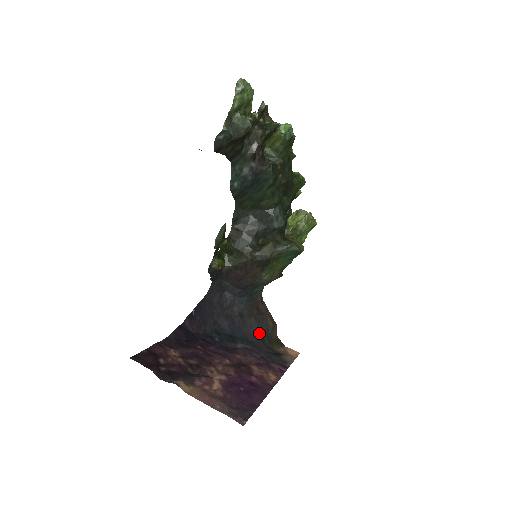
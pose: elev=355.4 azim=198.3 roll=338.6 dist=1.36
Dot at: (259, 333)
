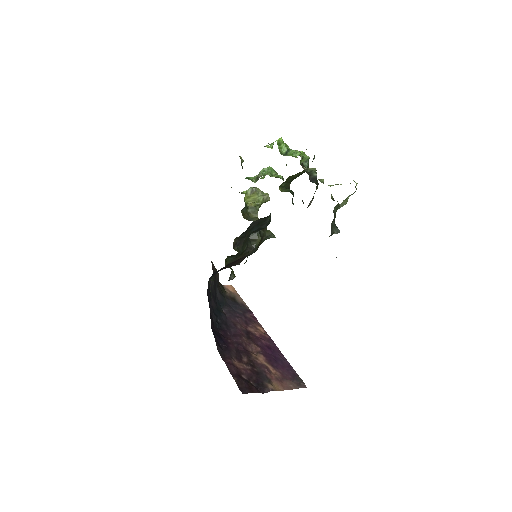
Dot at: (218, 290)
